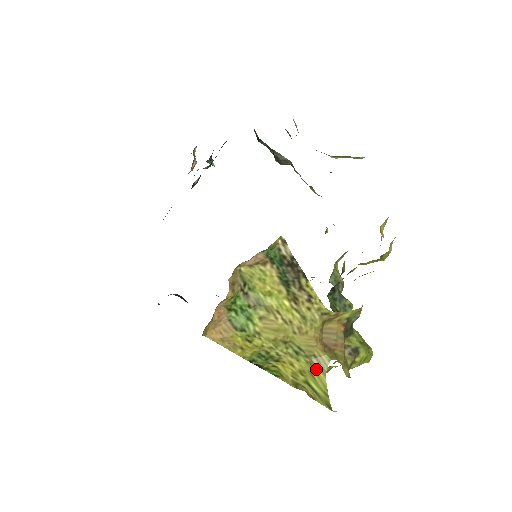
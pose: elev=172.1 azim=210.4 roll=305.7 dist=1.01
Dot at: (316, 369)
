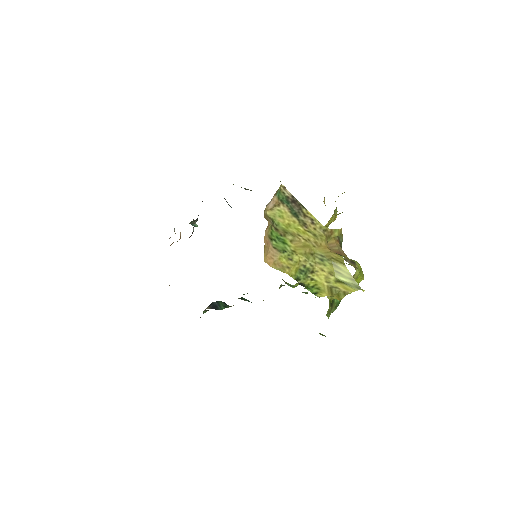
Dot at: (338, 266)
